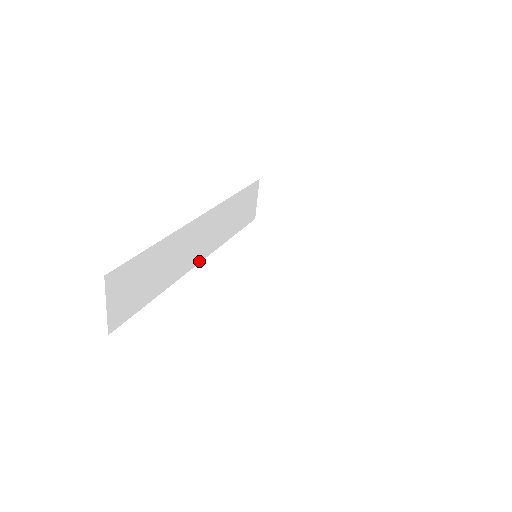
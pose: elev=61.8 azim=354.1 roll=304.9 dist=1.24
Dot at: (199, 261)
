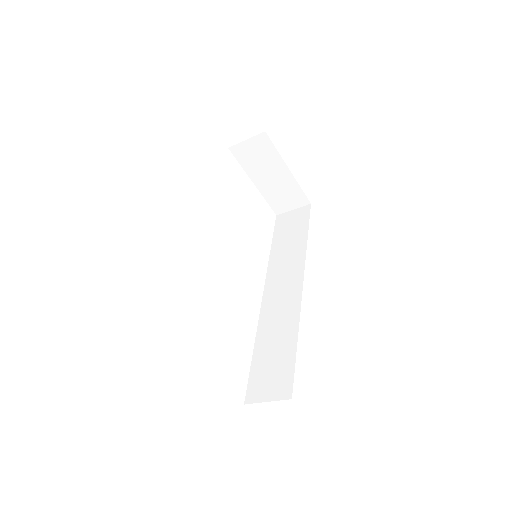
Dot at: occluded
